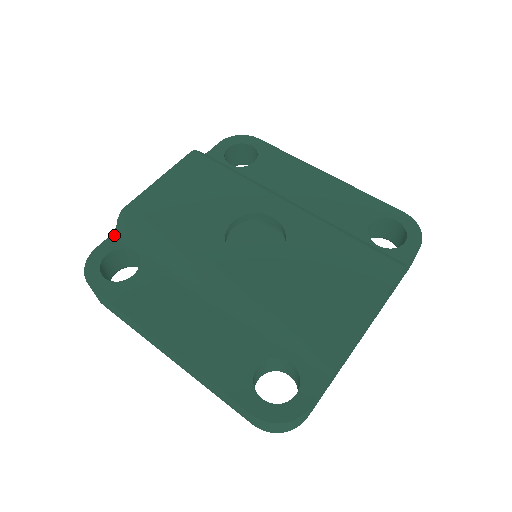
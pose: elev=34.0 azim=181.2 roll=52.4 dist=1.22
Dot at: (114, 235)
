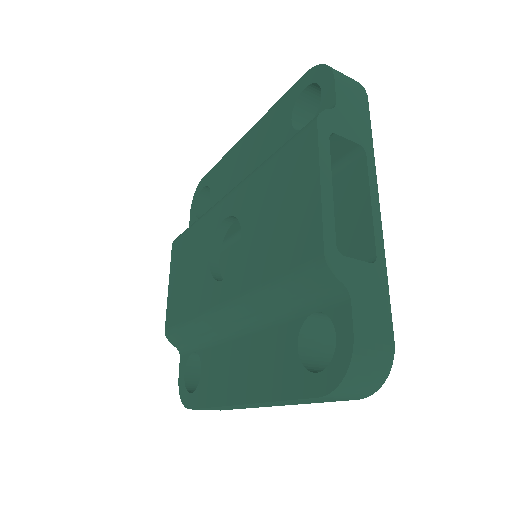
Dot at: (181, 355)
